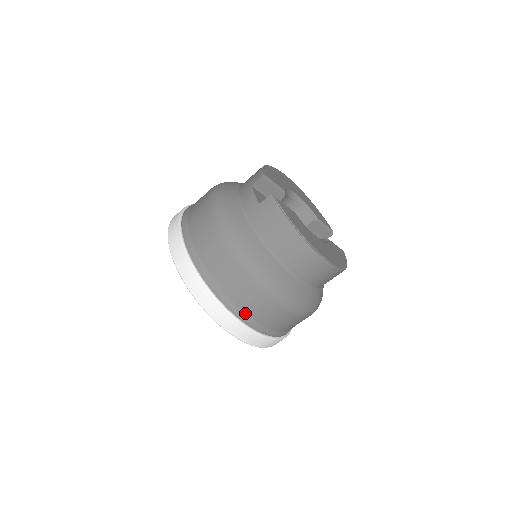
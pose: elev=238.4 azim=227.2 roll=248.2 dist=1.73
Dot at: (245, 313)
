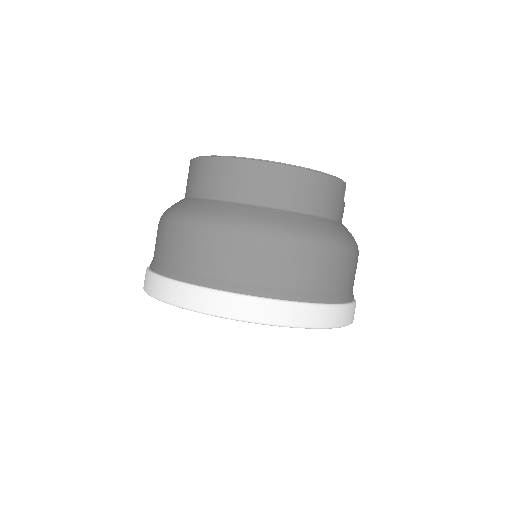
Dot at: (189, 271)
